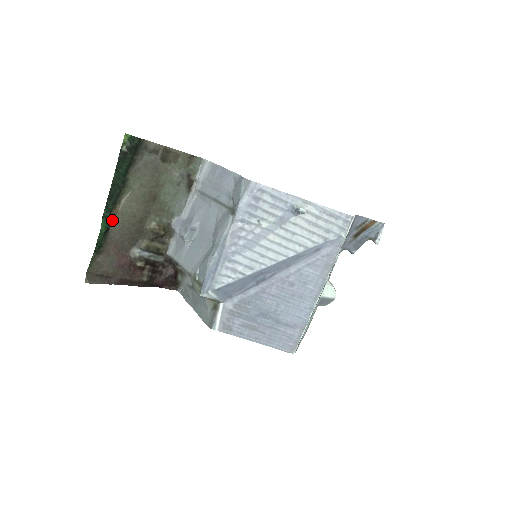
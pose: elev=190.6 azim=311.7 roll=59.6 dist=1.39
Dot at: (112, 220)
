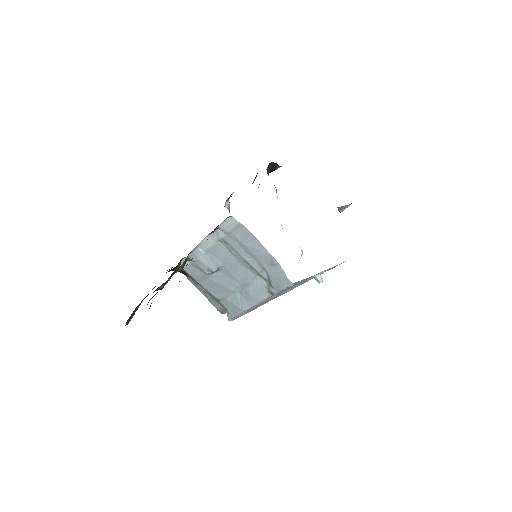
Dot at: occluded
